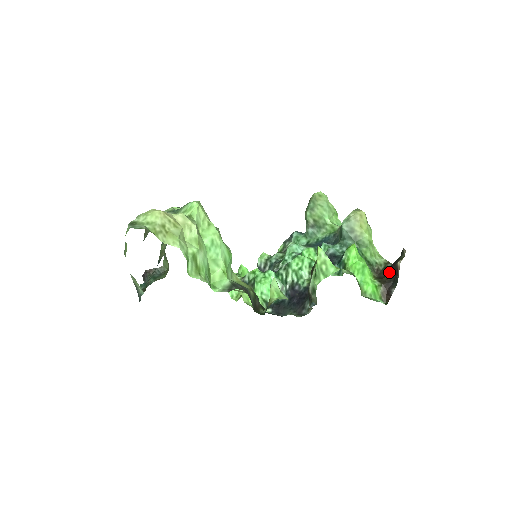
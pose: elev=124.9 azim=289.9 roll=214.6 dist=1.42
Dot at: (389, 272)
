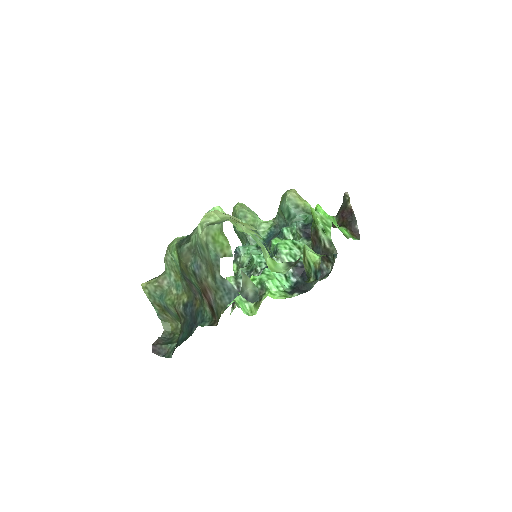
Dot at: (343, 218)
